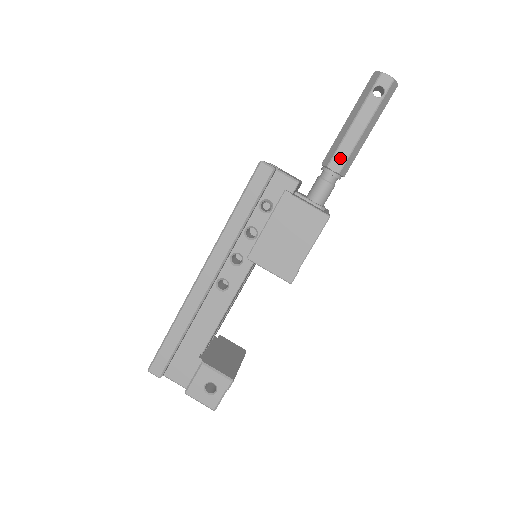
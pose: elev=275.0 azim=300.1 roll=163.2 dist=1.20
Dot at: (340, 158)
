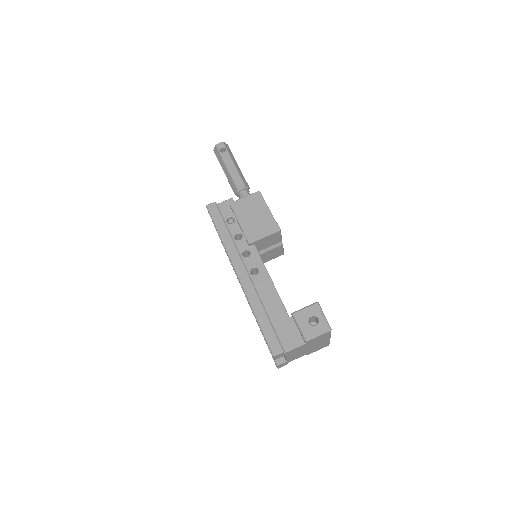
Dot at: (238, 181)
